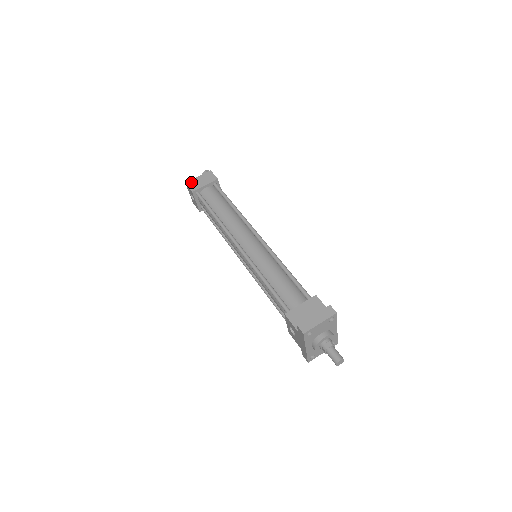
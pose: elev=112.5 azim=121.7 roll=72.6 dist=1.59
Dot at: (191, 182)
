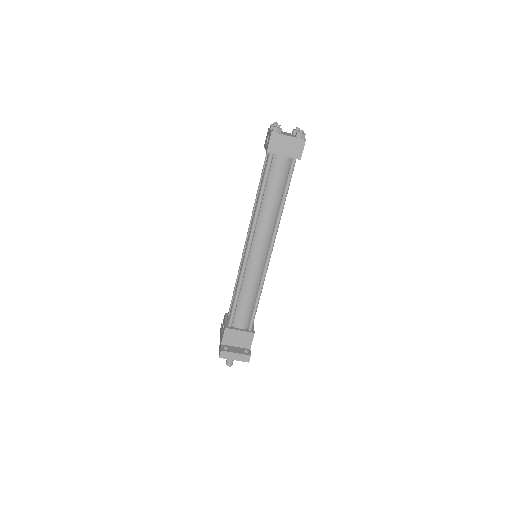
Dot at: (277, 137)
